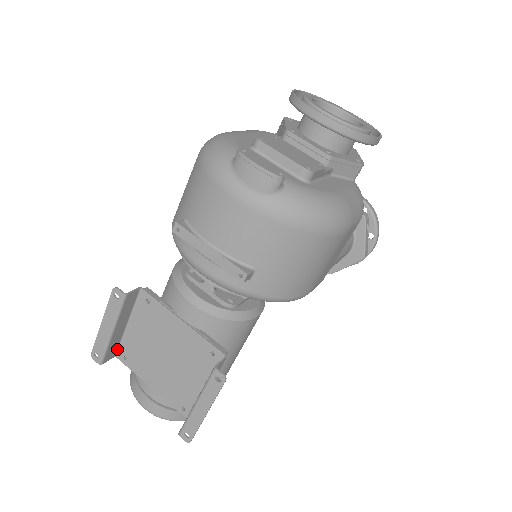
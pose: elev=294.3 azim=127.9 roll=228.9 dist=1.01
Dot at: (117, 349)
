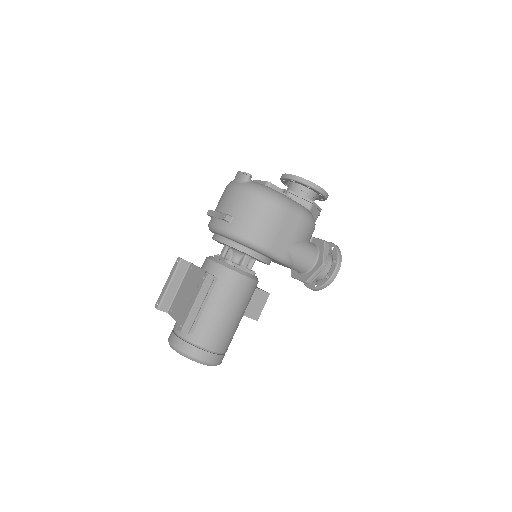
Dot at: (170, 307)
